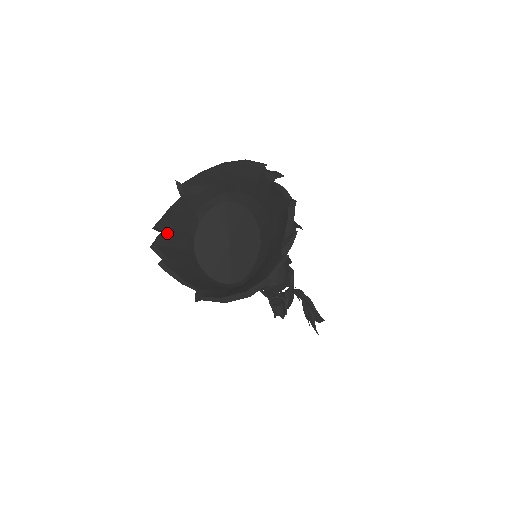
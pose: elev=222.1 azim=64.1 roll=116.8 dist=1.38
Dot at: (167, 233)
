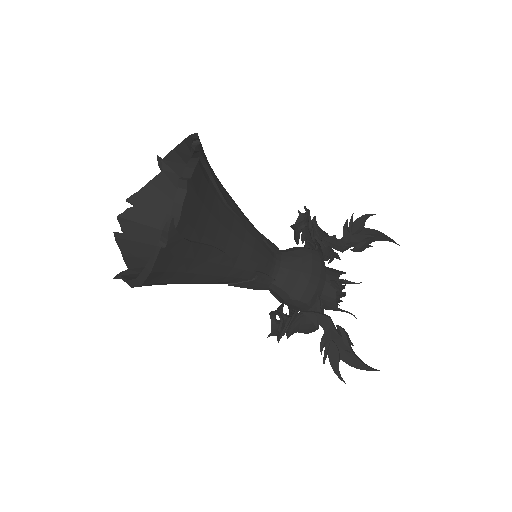
Dot at: (137, 208)
